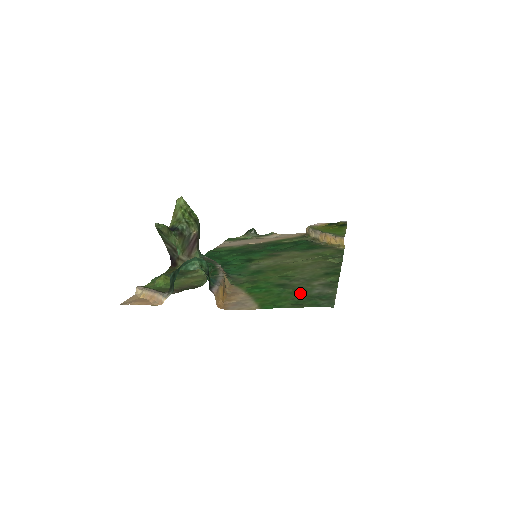
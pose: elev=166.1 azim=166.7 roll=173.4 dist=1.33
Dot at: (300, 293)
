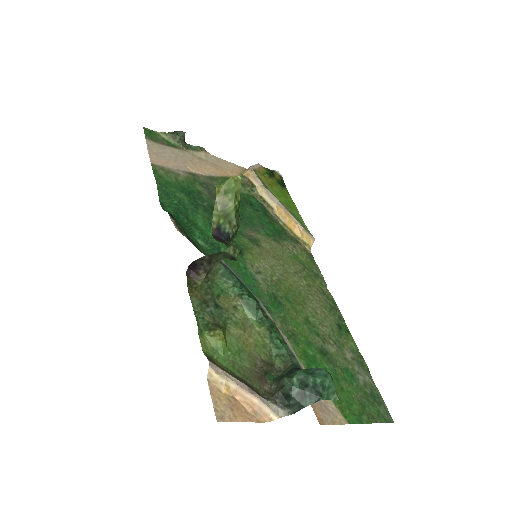
Dot at: (353, 382)
